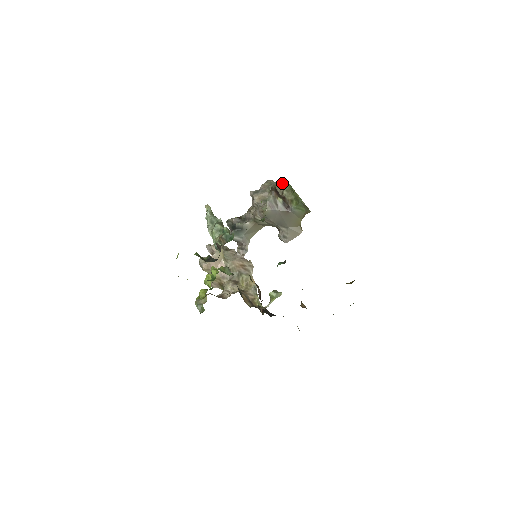
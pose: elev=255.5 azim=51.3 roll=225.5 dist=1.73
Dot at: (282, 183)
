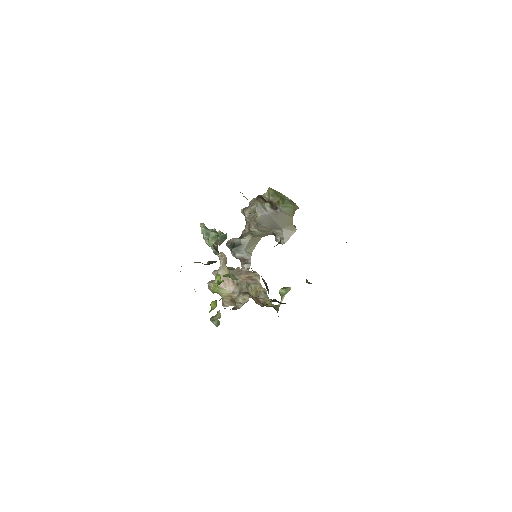
Dot at: (267, 193)
